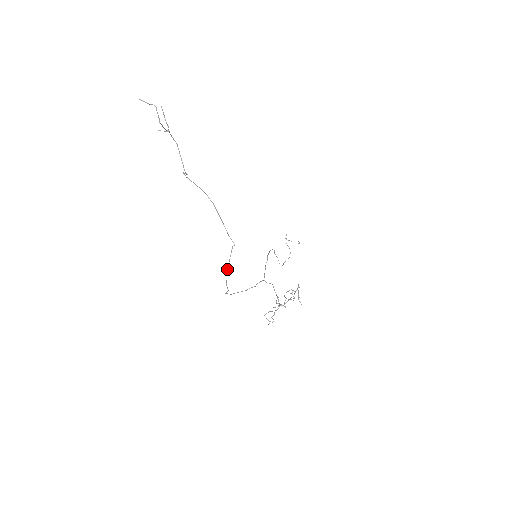
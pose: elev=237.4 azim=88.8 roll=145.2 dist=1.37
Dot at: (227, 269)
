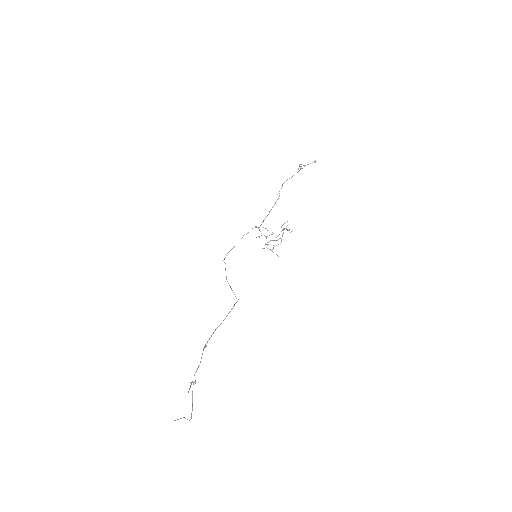
Dot at: occluded
